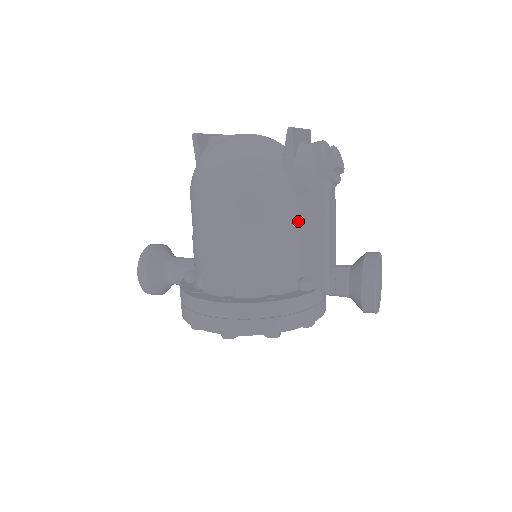
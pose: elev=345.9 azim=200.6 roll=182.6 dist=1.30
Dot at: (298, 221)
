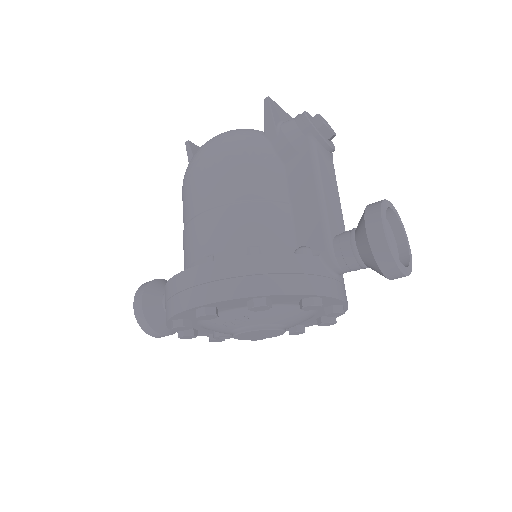
Dot at: (288, 188)
